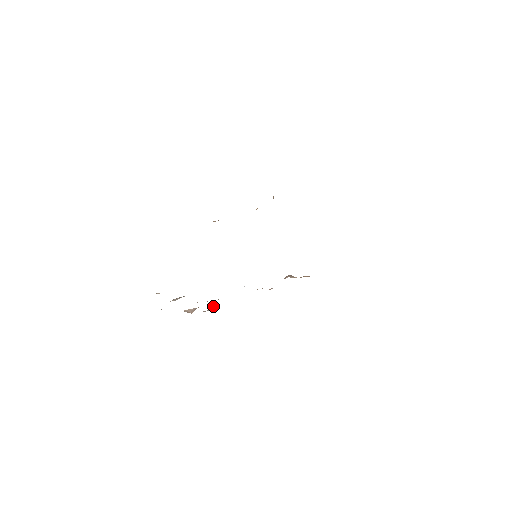
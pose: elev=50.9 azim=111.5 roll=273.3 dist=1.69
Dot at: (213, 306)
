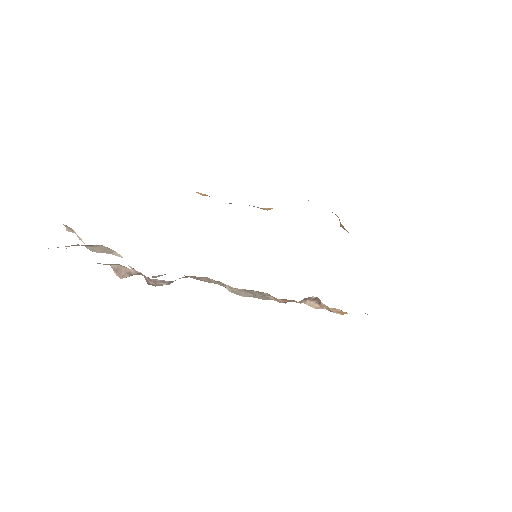
Dot at: (173, 281)
